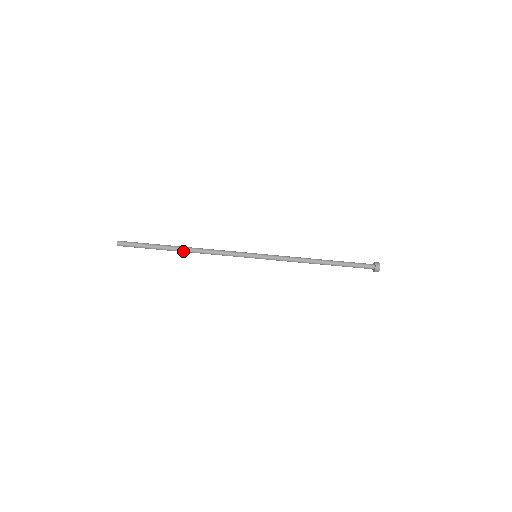
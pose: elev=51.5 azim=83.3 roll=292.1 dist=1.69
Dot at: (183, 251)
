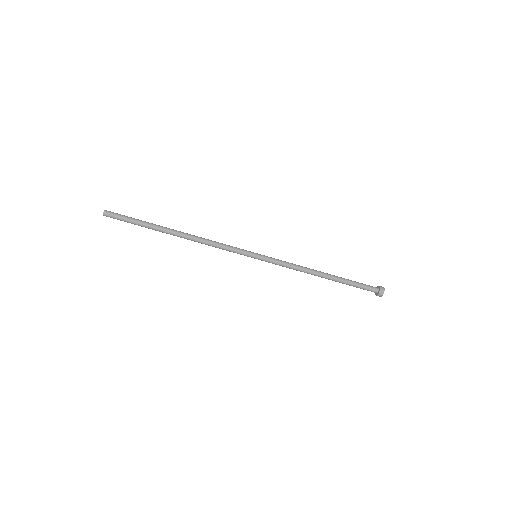
Dot at: (177, 235)
